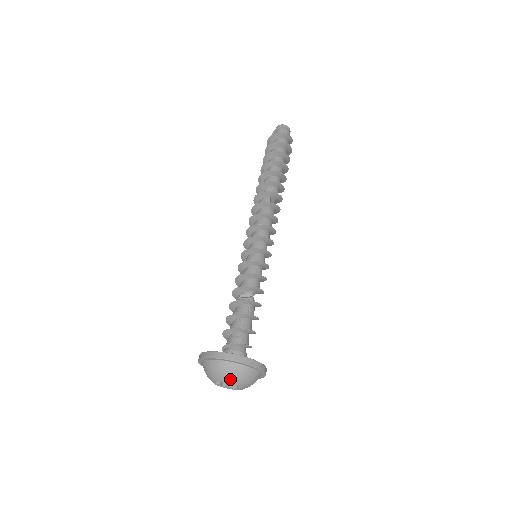
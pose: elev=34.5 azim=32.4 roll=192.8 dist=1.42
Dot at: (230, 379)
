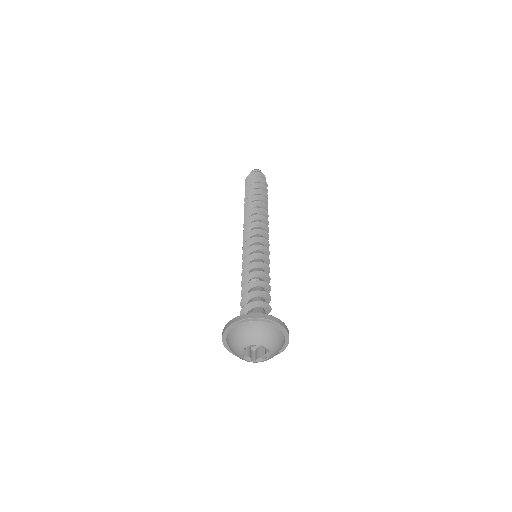
Dot at: (253, 339)
